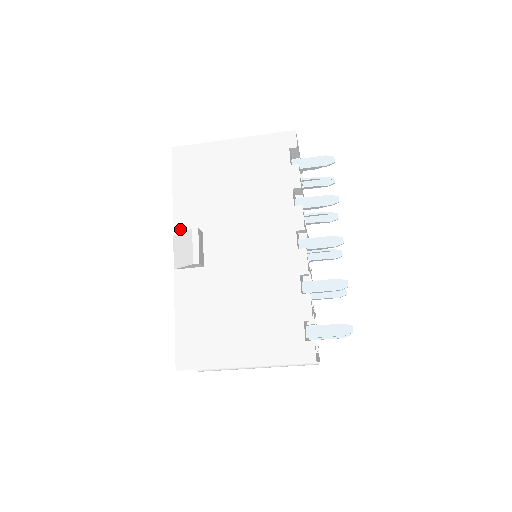
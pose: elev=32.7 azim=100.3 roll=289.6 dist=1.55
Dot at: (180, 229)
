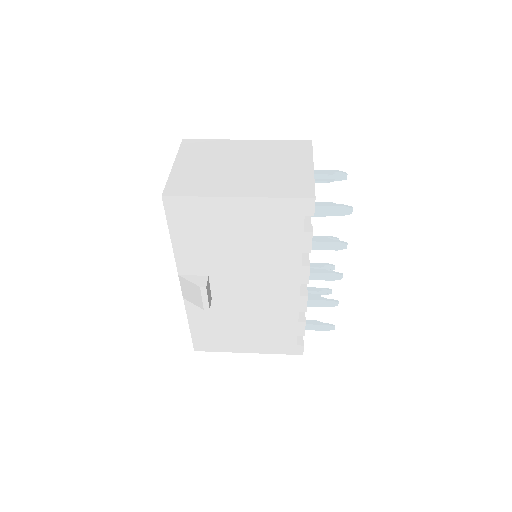
Dot at: (184, 271)
